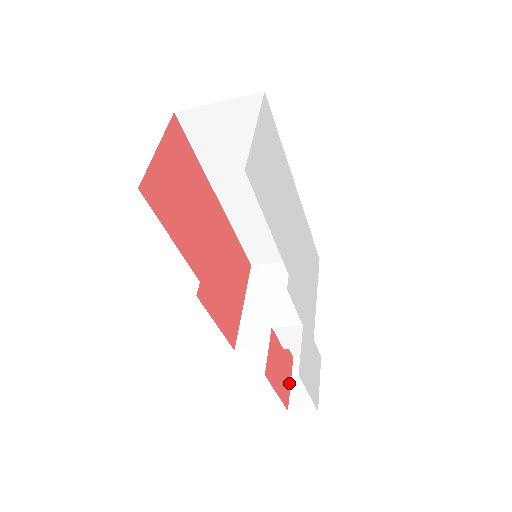
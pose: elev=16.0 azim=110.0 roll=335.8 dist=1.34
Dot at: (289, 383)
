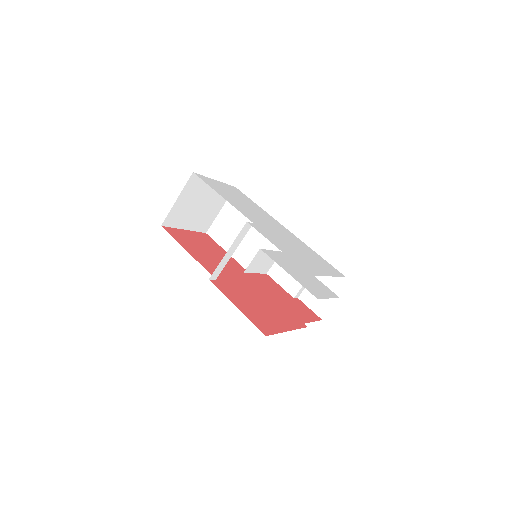
Dot at: (307, 320)
